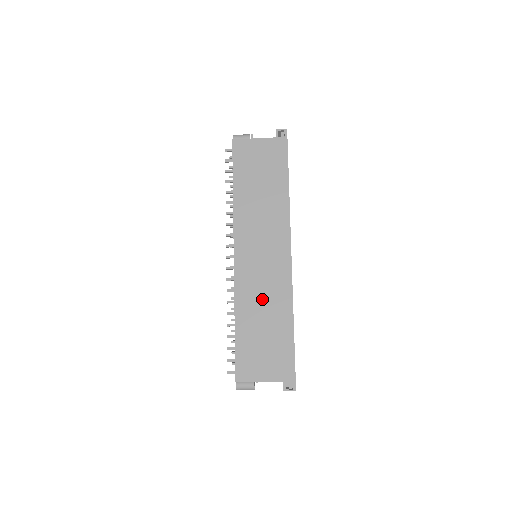
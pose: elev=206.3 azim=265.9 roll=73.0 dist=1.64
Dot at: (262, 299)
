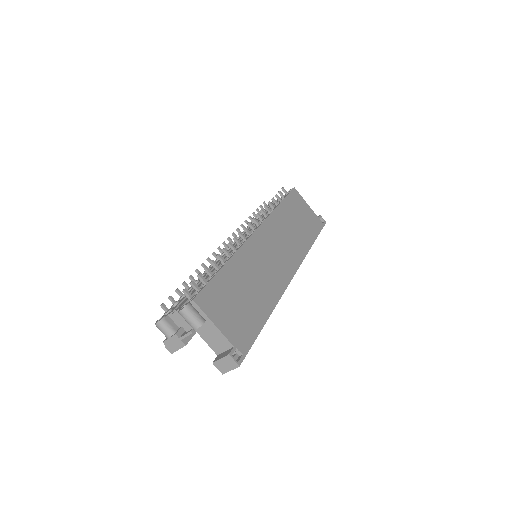
Dot at: (257, 275)
